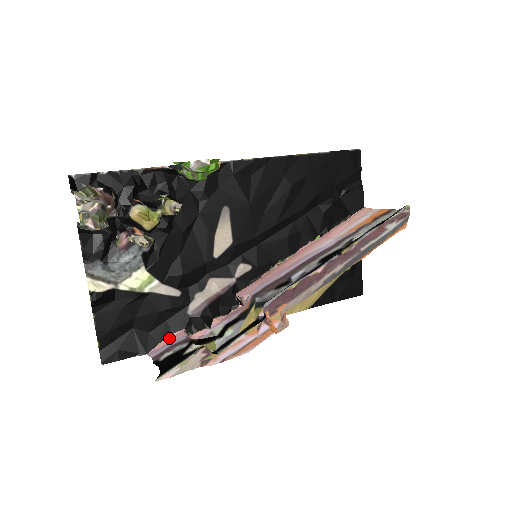
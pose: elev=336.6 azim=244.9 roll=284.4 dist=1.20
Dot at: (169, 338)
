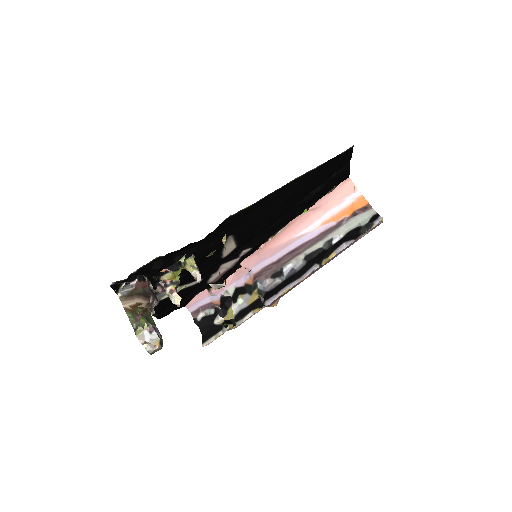
Dot at: (198, 296)
